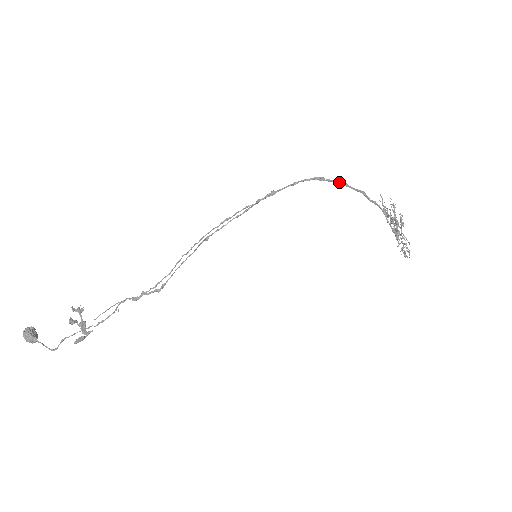
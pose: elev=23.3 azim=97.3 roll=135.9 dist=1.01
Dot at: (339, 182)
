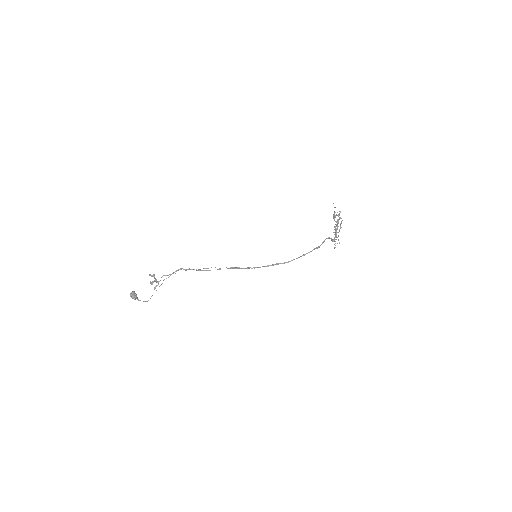
Dot at: occluded
